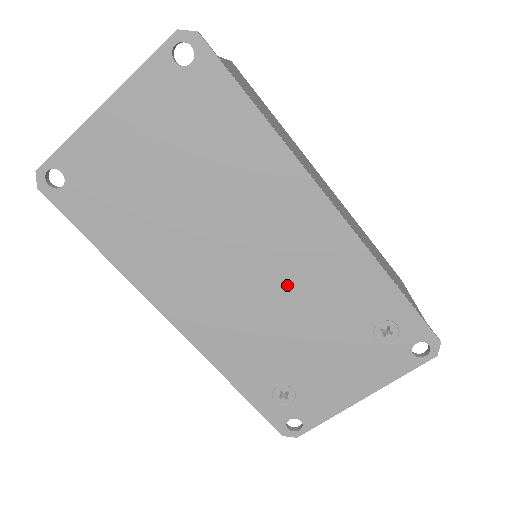
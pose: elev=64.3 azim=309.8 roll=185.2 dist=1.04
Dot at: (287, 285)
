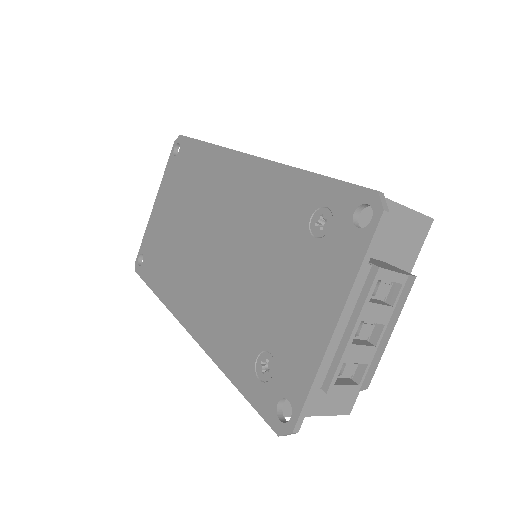
Dot at: (239, 239)
